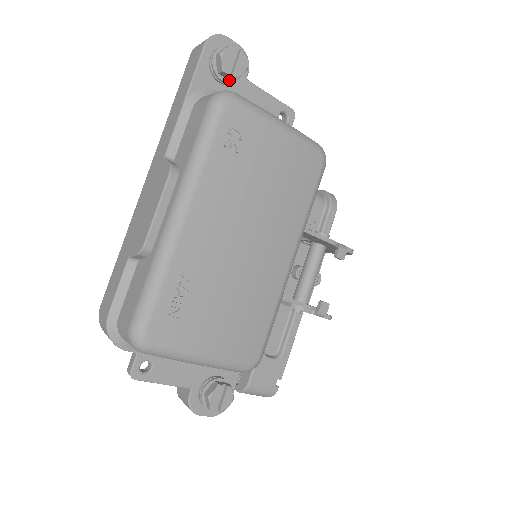
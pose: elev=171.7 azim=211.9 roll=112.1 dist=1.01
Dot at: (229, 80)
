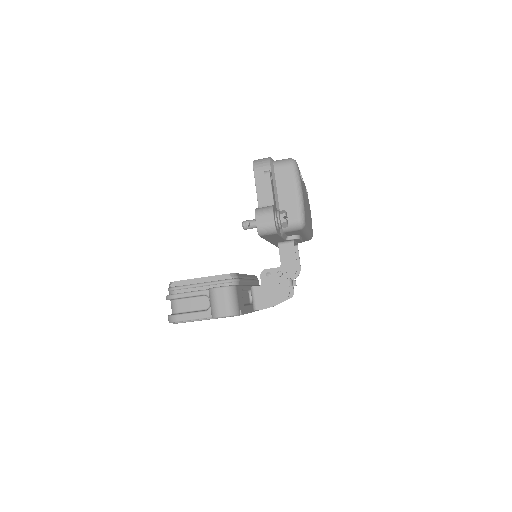
Dot at: occluded
